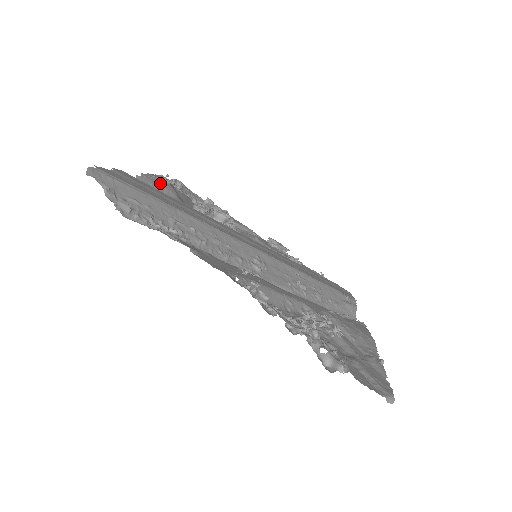
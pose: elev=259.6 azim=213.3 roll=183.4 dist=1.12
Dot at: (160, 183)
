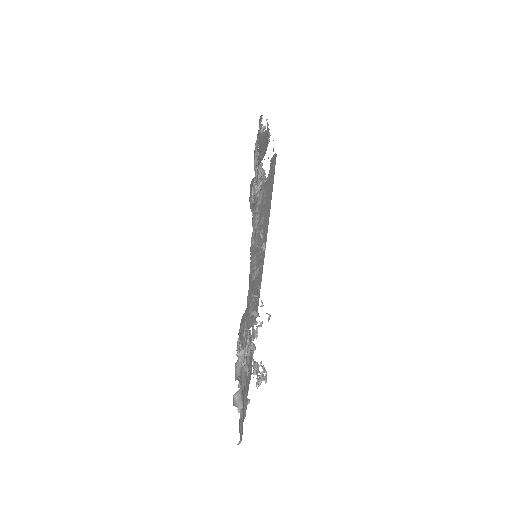
Dot at: (267, 143)
